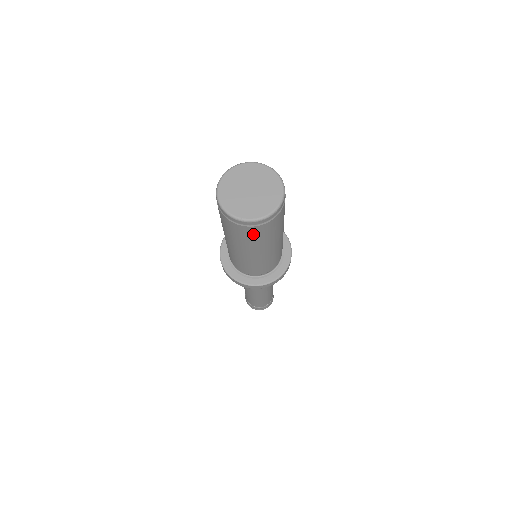
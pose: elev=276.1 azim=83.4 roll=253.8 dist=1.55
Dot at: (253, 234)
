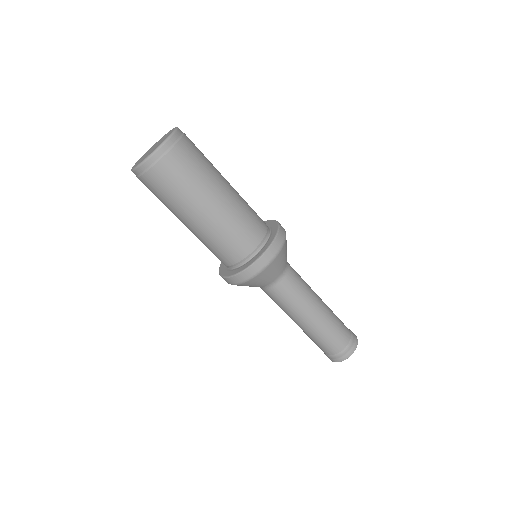
Dot at: (173, 173)
